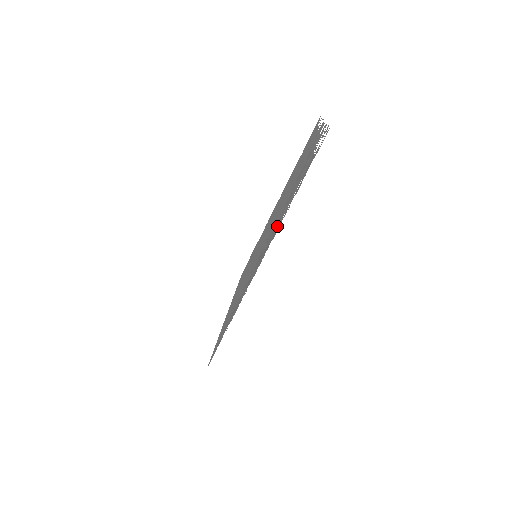
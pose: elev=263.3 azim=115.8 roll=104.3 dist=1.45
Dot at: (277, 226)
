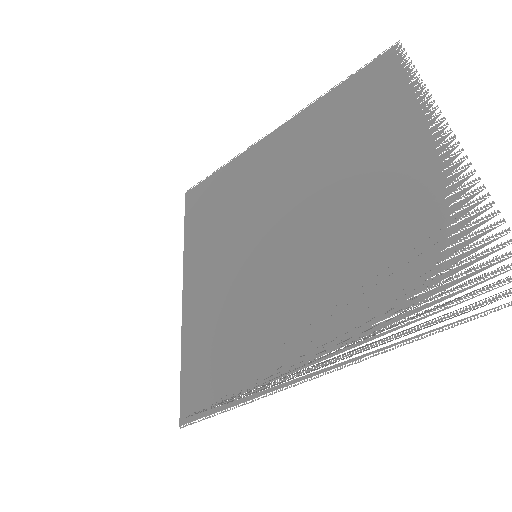
Dot at: (358, 327)
